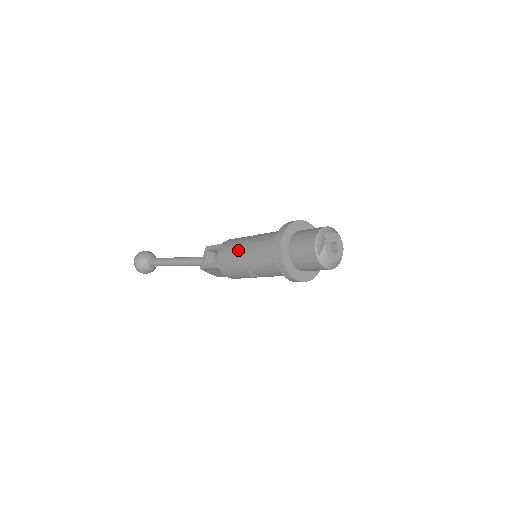
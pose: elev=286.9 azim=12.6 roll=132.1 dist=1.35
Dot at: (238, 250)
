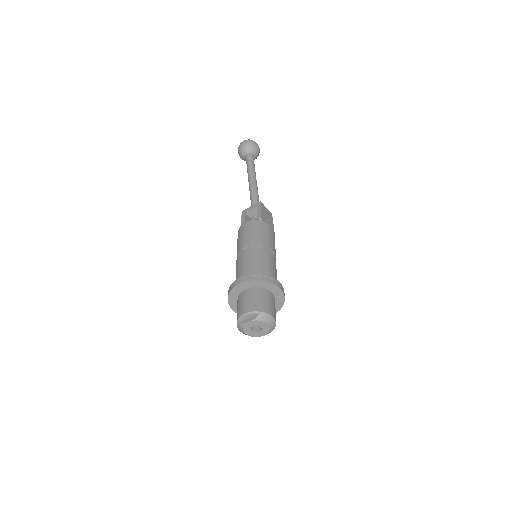
Dot at: (244, 242)
